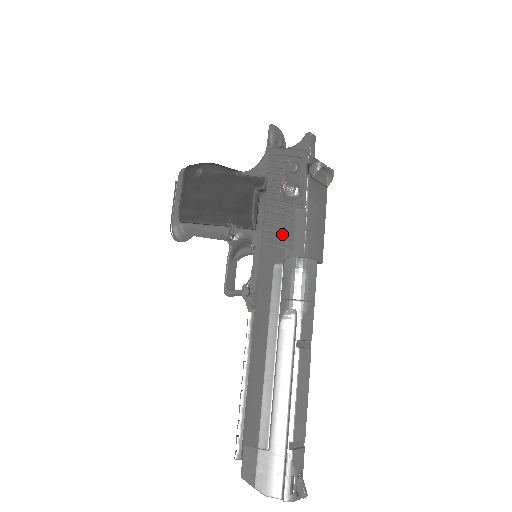
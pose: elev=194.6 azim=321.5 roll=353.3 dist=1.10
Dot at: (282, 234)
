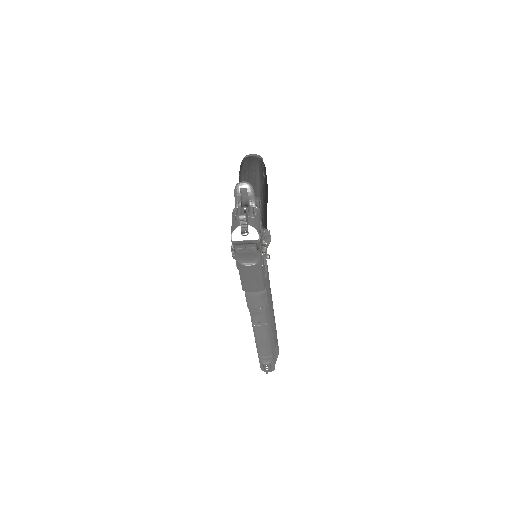
Dot at: occluded
